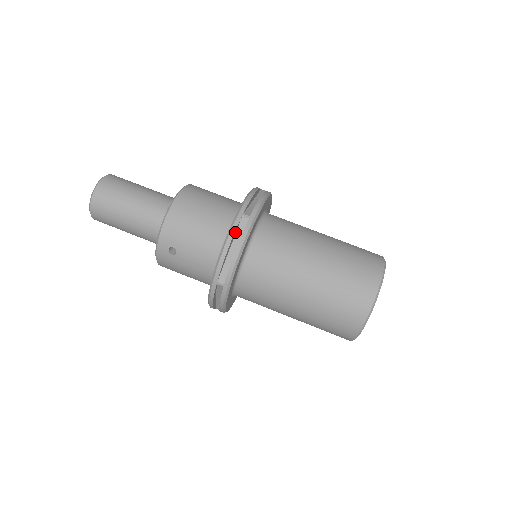
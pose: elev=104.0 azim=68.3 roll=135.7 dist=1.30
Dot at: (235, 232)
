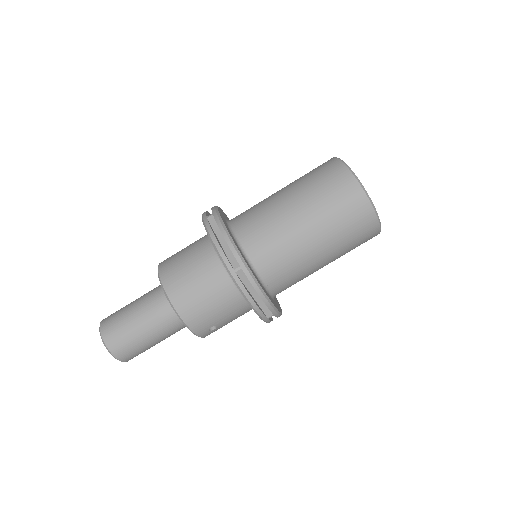
Dot at: (244, 286)
